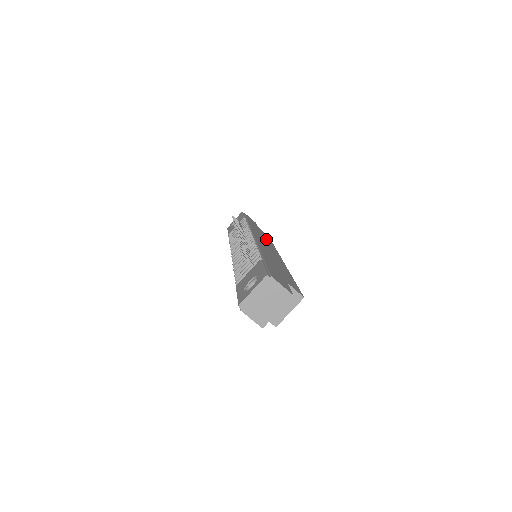
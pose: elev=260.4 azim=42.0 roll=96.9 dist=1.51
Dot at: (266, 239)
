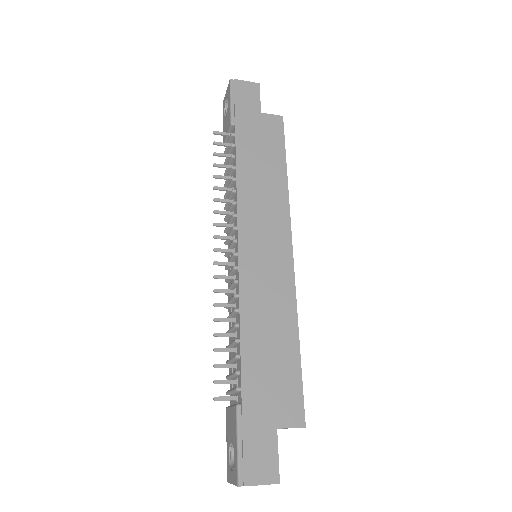
Dot at: (270, 178)
